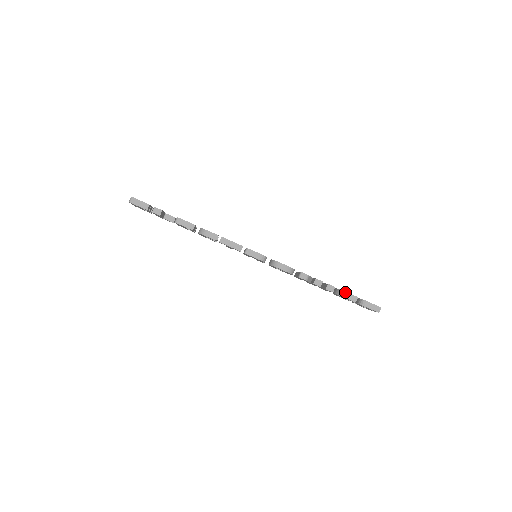
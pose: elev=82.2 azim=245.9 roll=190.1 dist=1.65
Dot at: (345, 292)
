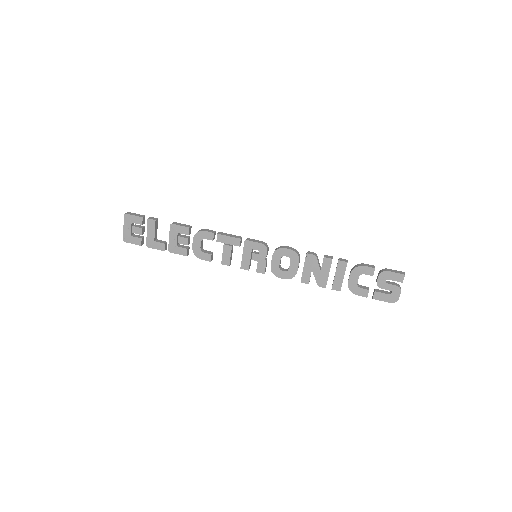
Dot at: (360, 264)
